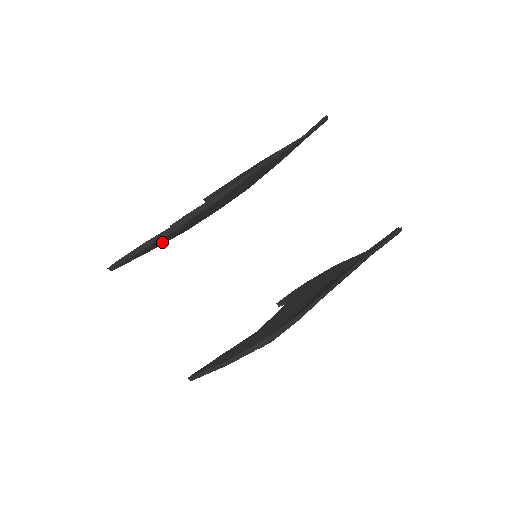
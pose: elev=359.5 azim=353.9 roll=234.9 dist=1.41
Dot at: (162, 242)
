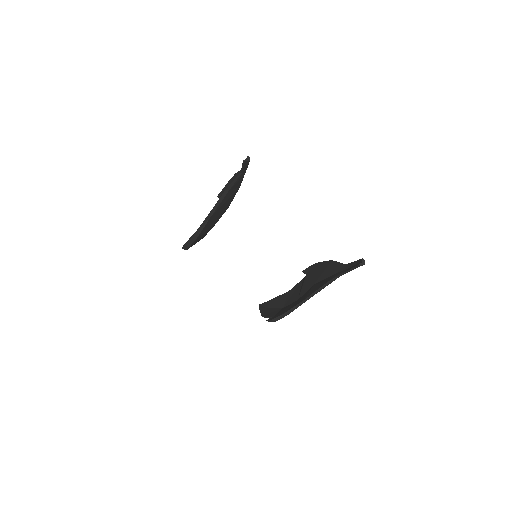
Dot at: occluded
